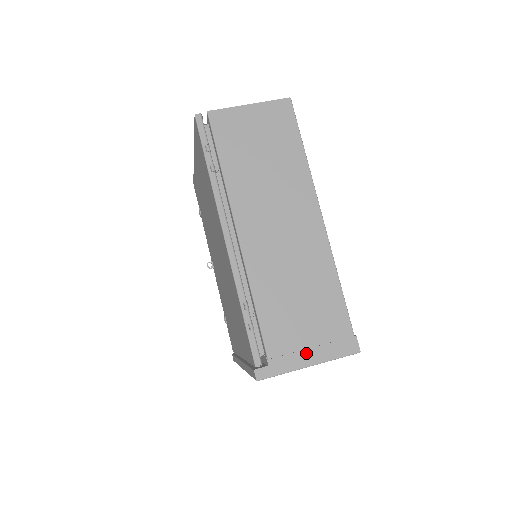
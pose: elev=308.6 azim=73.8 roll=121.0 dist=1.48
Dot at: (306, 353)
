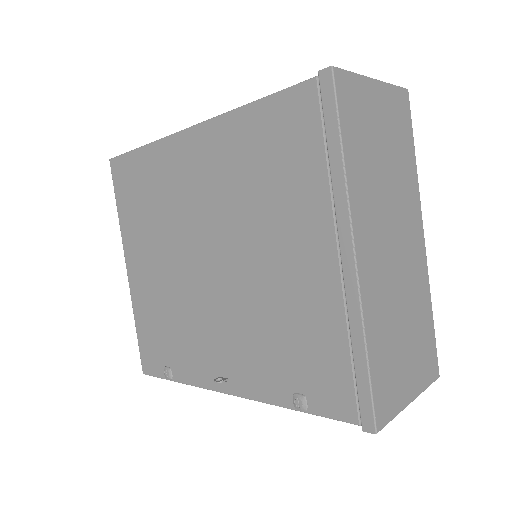
Dot at: occluded
